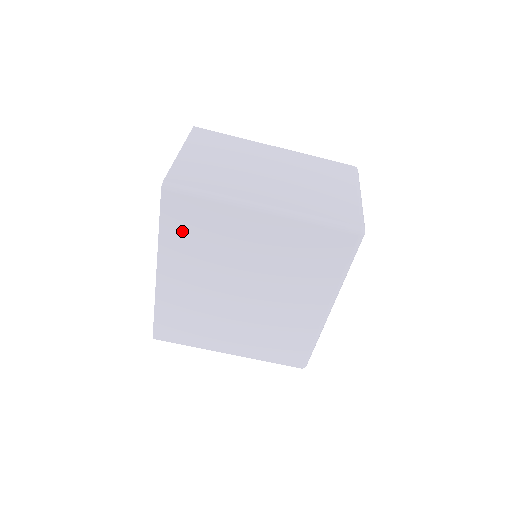
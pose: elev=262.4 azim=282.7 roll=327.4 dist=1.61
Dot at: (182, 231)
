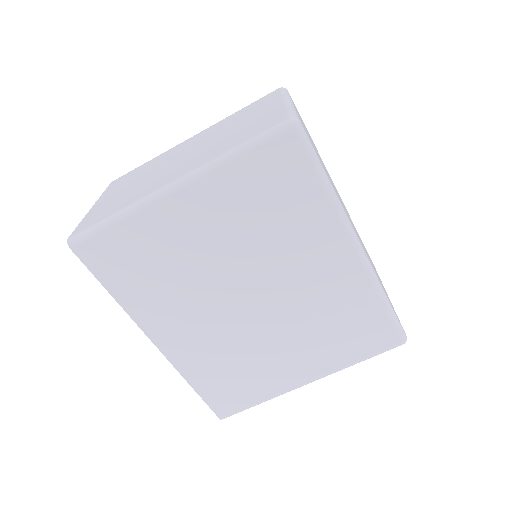
Dot at: (129, 277)
